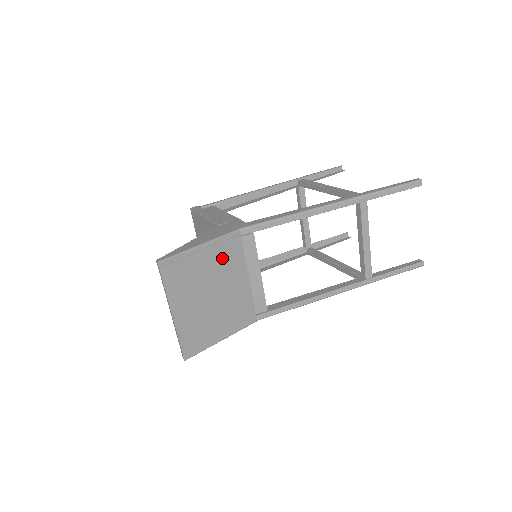
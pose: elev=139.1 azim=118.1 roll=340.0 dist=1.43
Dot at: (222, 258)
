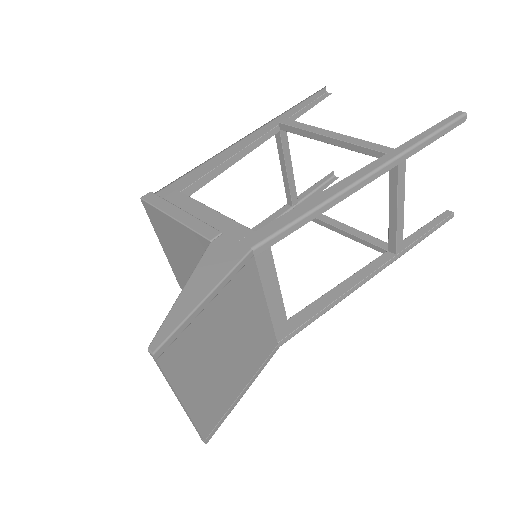
Dot at: (235, 299)
